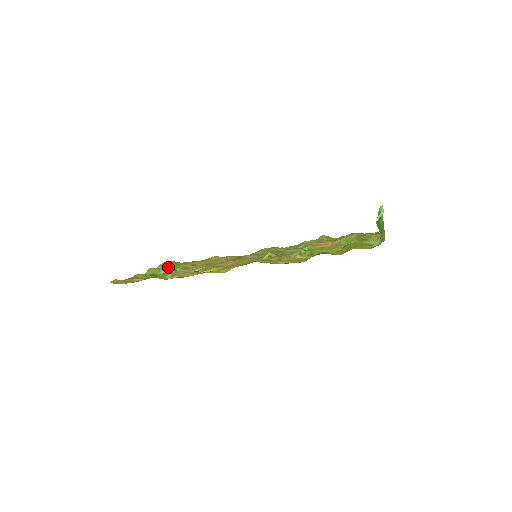
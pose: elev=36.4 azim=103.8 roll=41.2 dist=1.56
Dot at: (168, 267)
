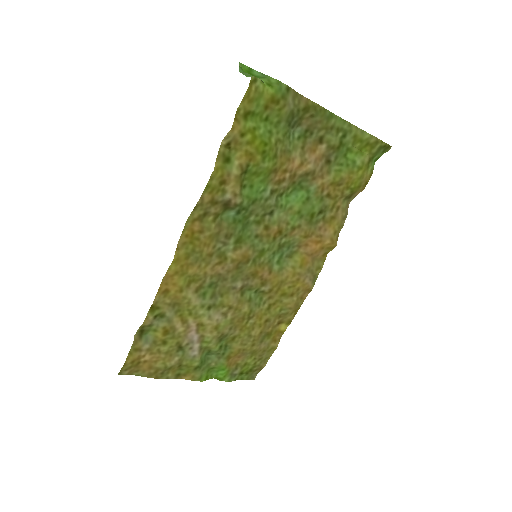
Dot at: (214, 355)
